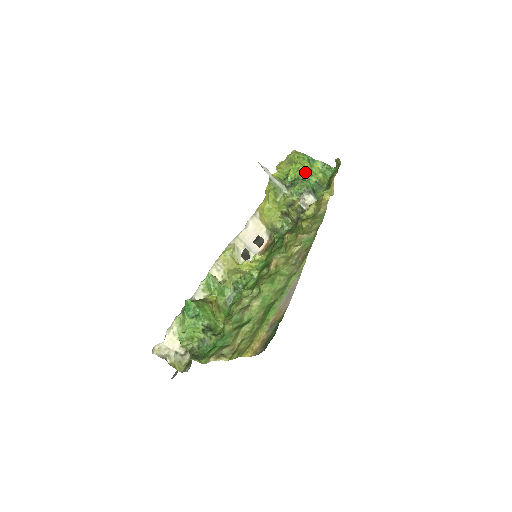
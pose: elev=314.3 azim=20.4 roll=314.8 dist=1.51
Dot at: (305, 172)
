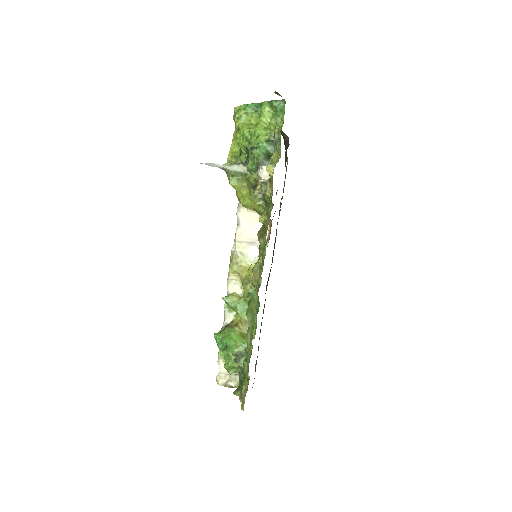
Dot at: (251, 136)
